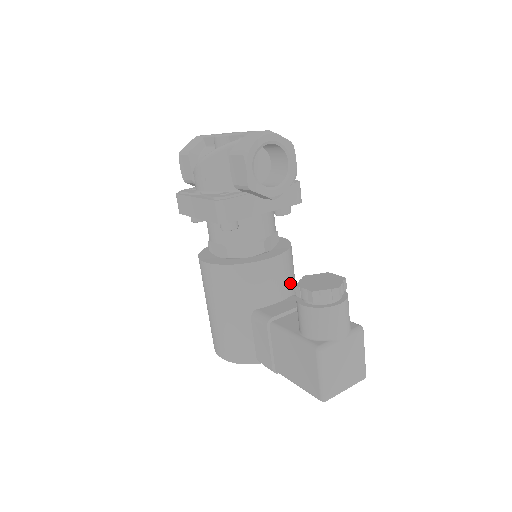
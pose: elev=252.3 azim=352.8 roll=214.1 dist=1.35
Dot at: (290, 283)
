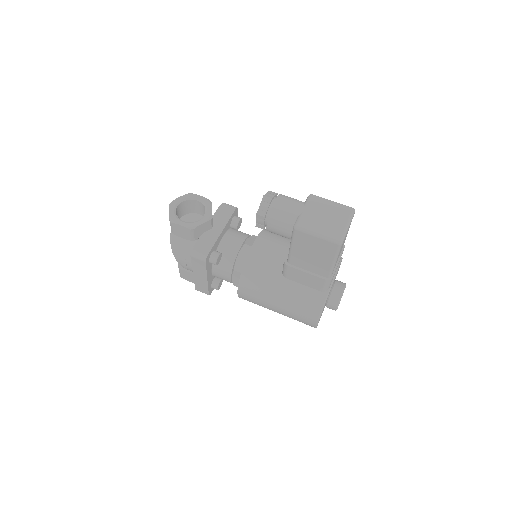
Dot at: (286, 241)
